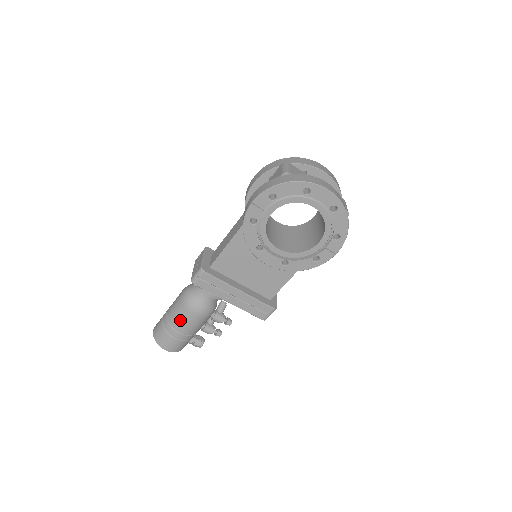
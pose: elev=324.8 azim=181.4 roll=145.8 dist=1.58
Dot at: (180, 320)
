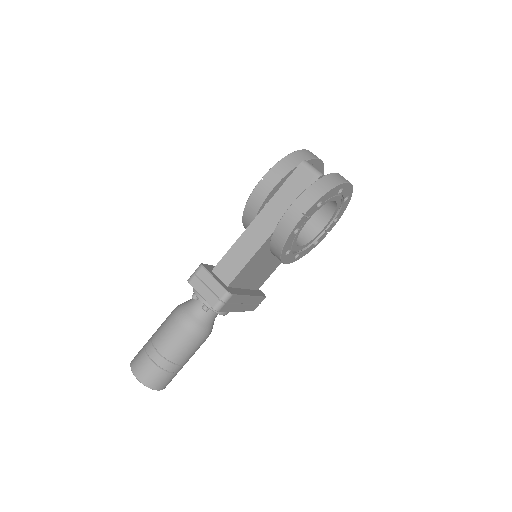
Dot at: (187, 352)
